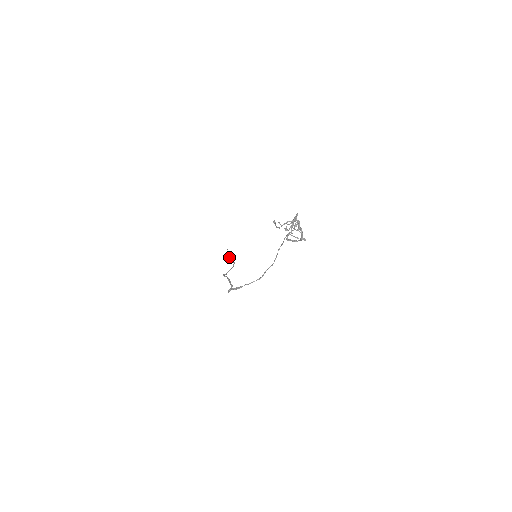
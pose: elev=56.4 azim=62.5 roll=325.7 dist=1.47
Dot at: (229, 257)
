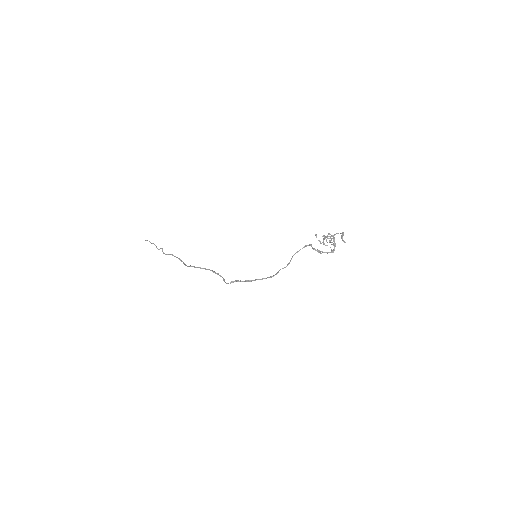
Dot at: (162, 249)
